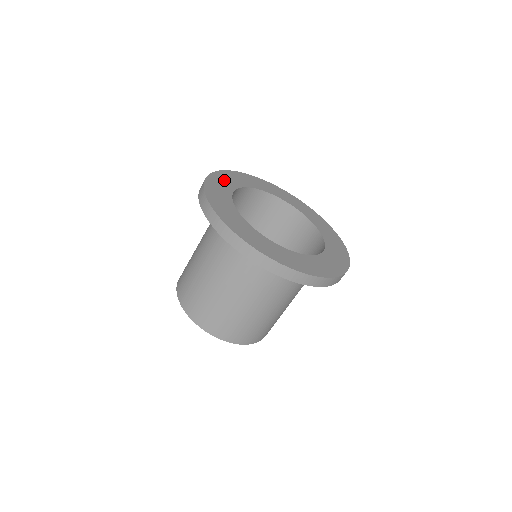
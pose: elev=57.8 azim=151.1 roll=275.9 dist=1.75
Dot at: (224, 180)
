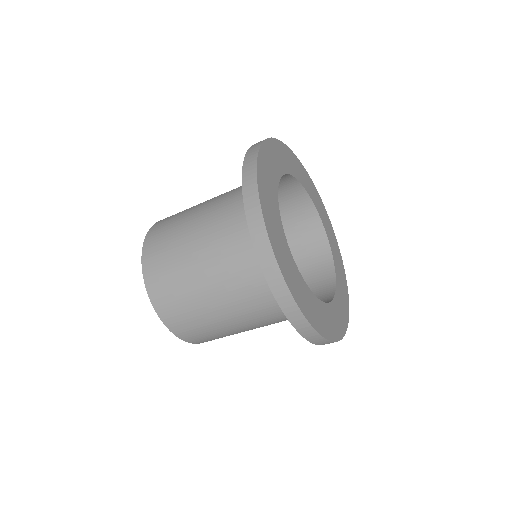
Dot at: (290, 160)
